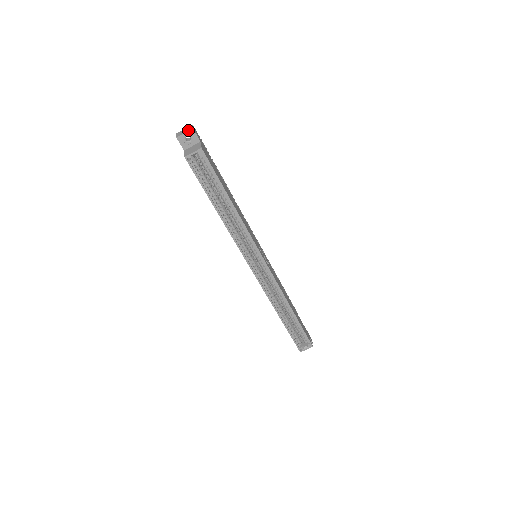
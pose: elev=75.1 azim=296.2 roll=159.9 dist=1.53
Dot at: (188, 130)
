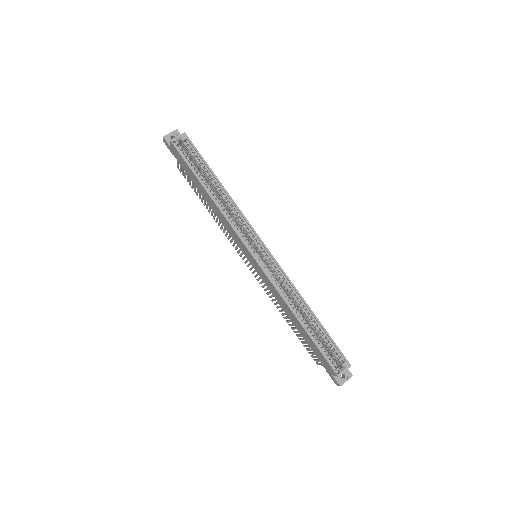
Dot at: (173, 132)
